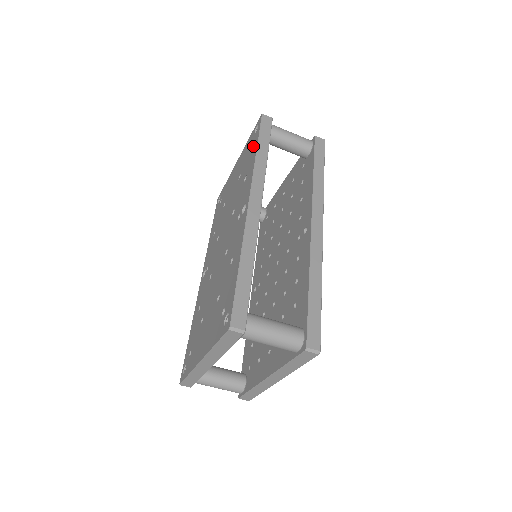
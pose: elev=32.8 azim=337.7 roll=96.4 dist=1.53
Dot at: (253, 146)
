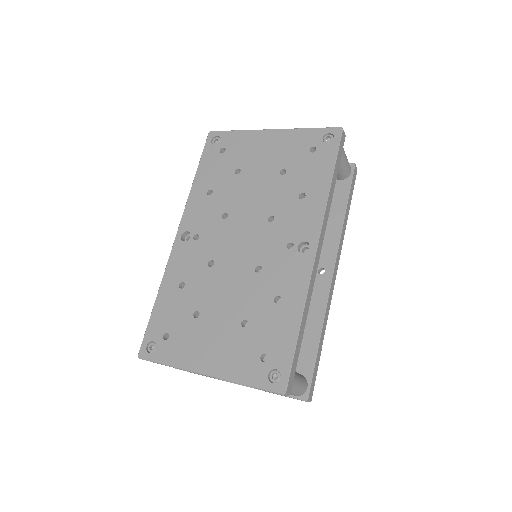
Dot at: (322, 162)
